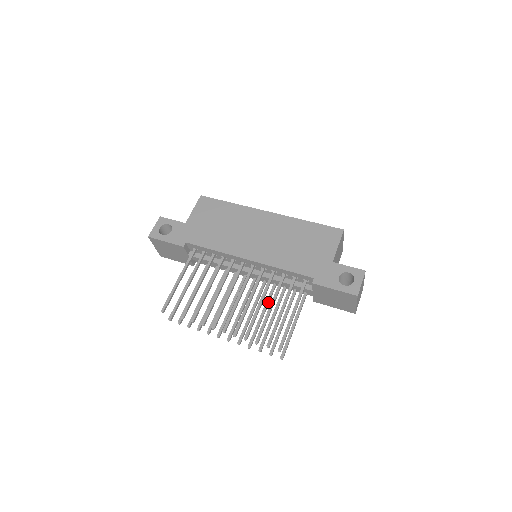
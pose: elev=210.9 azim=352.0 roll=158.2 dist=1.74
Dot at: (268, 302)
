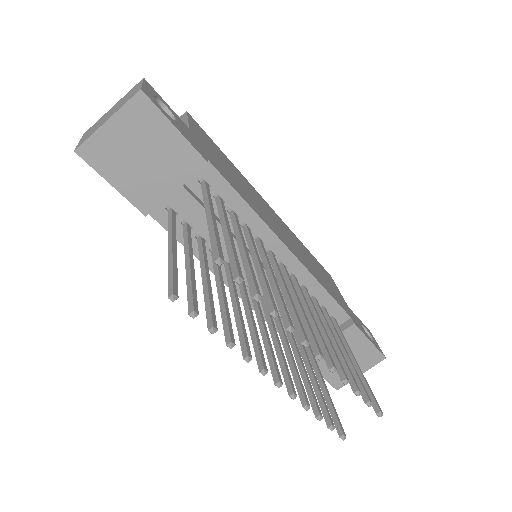
Dot at: (286, 336)
